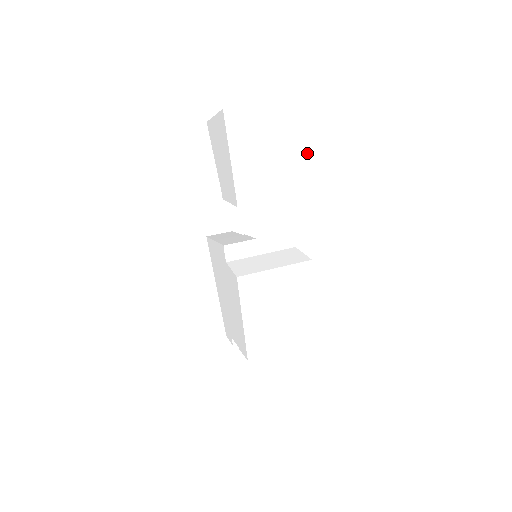
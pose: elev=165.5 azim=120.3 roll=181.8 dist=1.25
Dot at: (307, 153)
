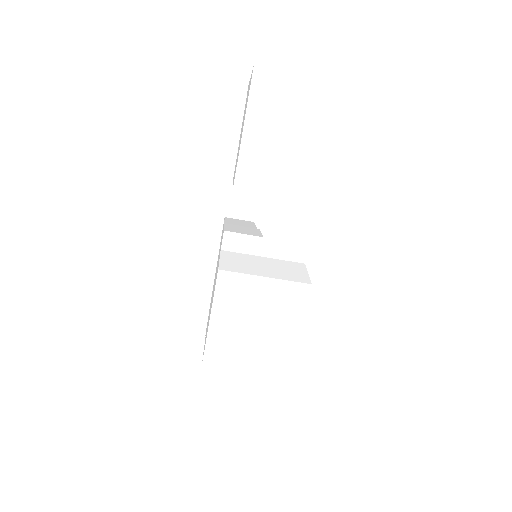
Dot at: (339, 155)
